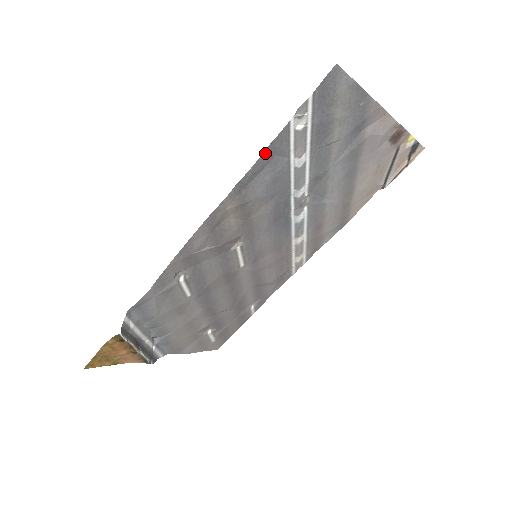
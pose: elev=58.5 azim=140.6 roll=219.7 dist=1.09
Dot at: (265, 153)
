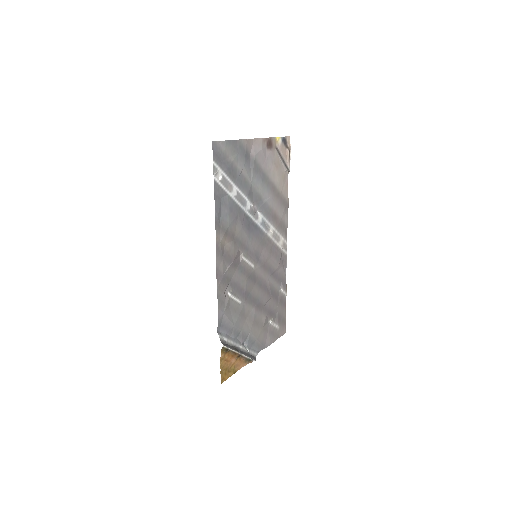
Dot at: (215, 201)
